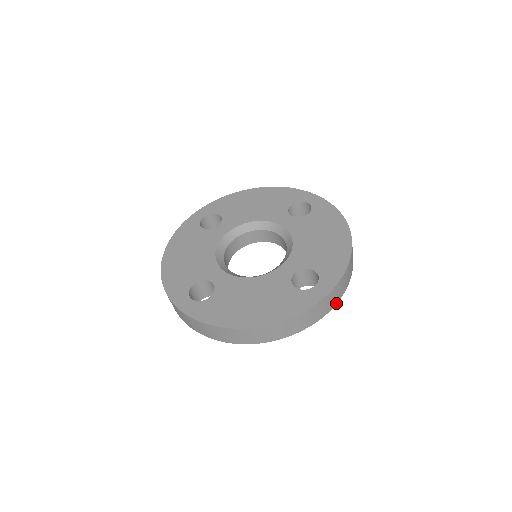
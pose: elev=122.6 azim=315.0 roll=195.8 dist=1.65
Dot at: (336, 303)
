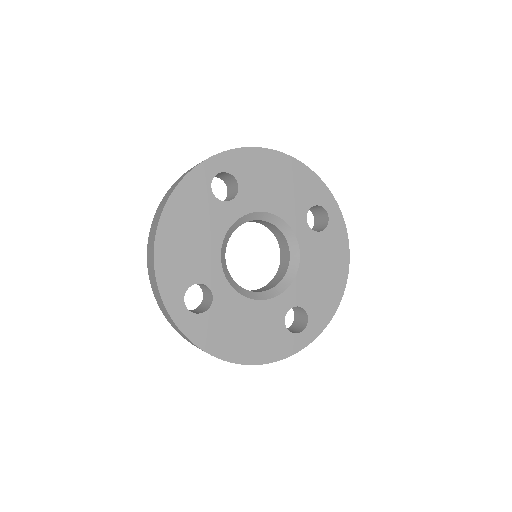
Dot at: occluded
